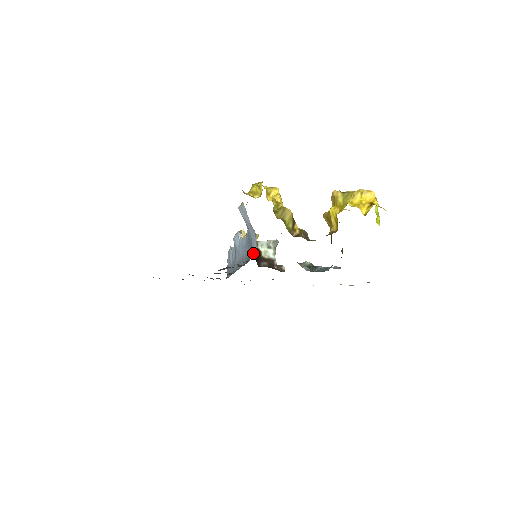
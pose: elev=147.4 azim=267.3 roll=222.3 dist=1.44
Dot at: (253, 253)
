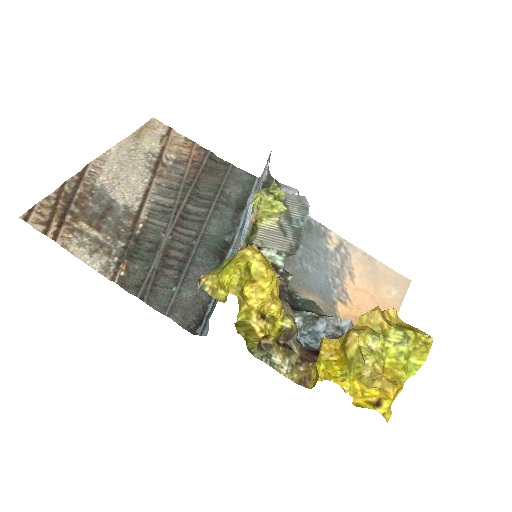
Dot at: occluded
